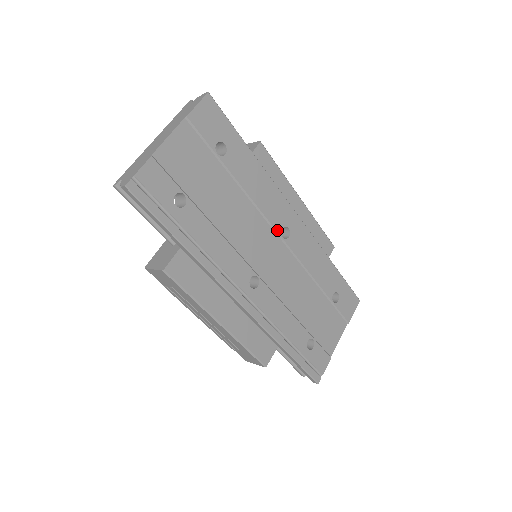
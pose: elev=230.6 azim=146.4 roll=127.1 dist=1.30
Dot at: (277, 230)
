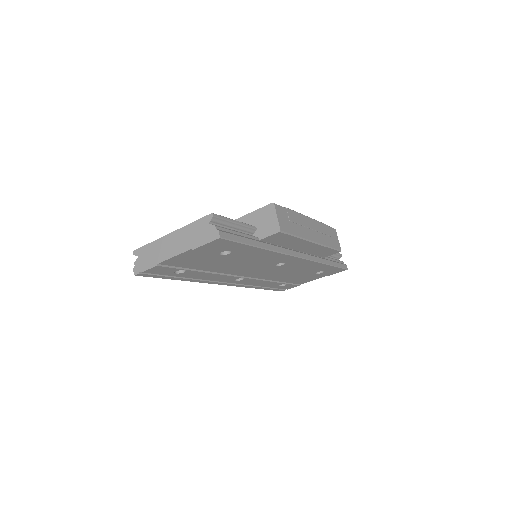
Dot at: (272, 265)
